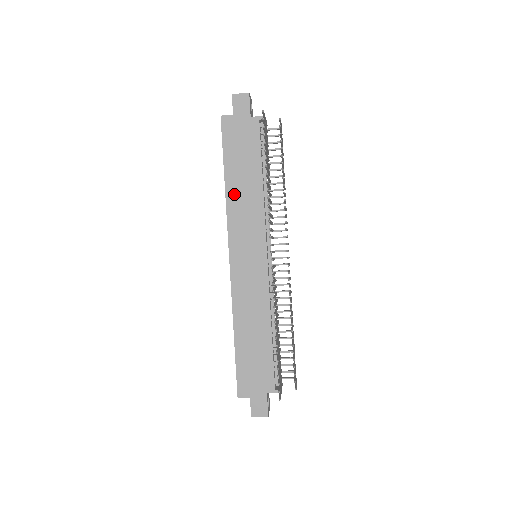
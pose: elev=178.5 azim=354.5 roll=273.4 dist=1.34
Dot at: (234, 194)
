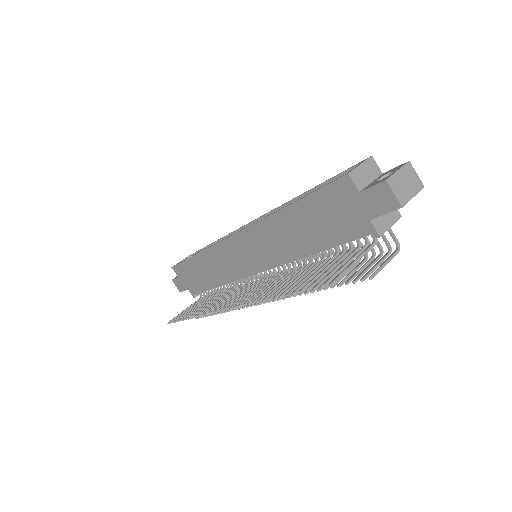
Dot at: (279, 224)
